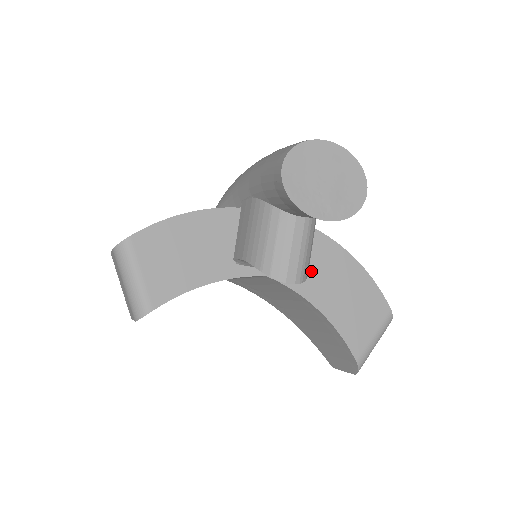
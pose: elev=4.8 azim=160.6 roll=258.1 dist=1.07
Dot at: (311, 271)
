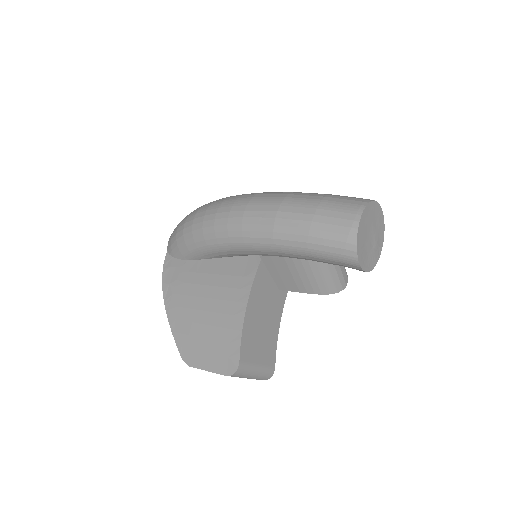
Dot at: occluded
